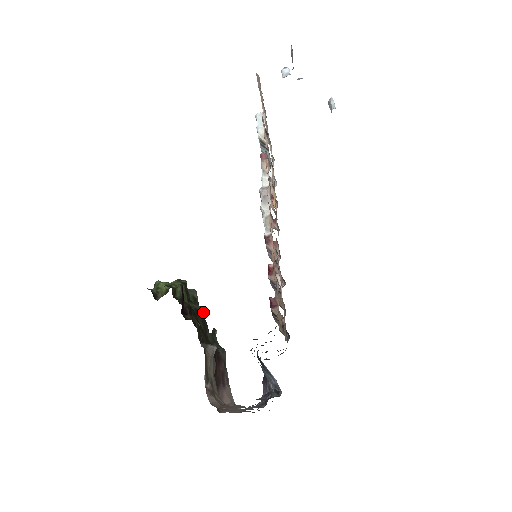
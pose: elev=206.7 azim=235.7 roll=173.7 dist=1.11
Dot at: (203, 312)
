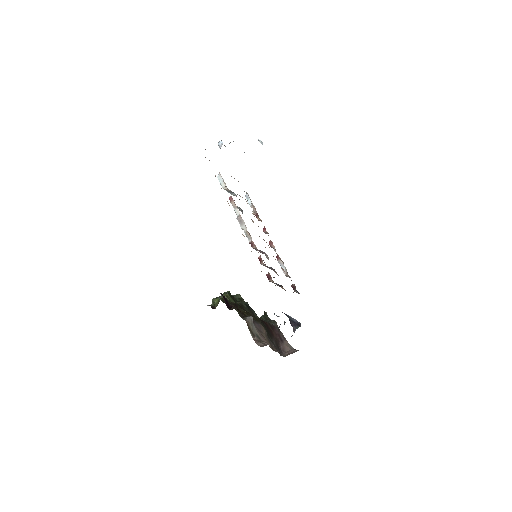
Dot at: (247, 304)
